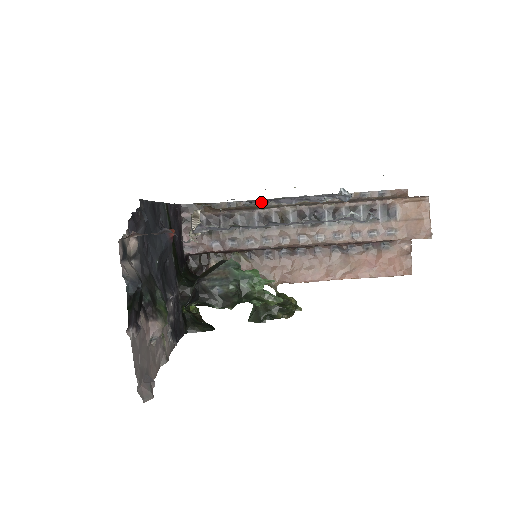
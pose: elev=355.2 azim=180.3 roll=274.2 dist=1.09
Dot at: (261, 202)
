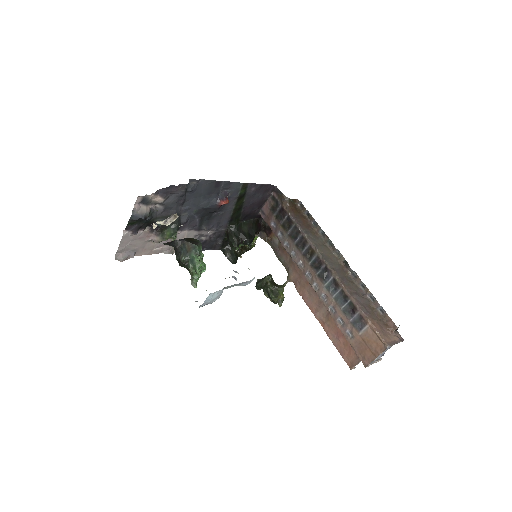
Dot at: occluded
